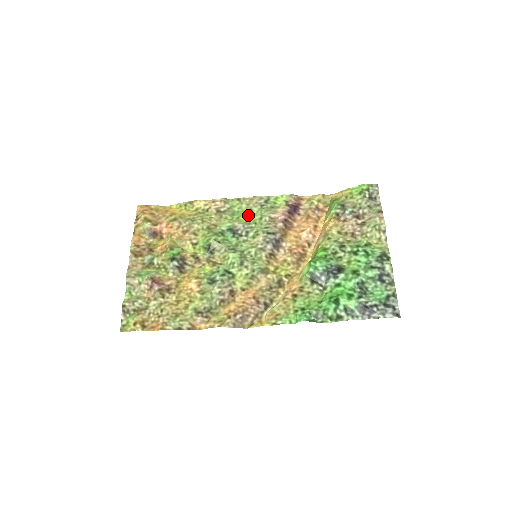
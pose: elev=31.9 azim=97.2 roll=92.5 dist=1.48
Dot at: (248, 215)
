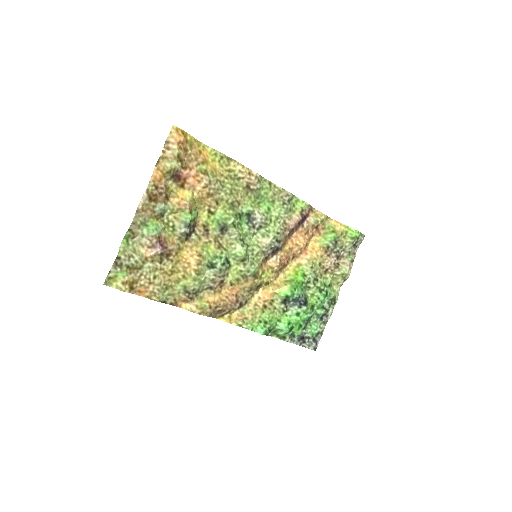
Dot at: (268, 205)
